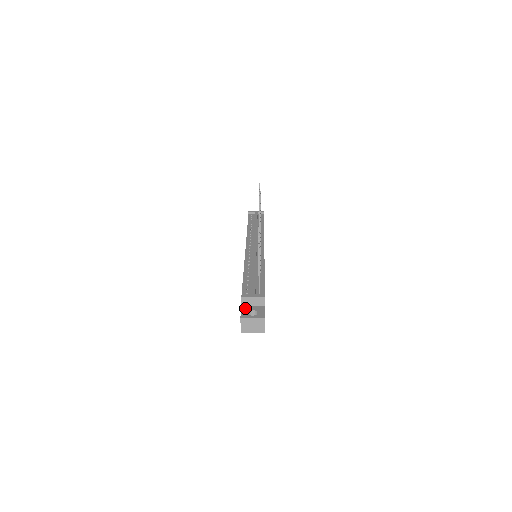
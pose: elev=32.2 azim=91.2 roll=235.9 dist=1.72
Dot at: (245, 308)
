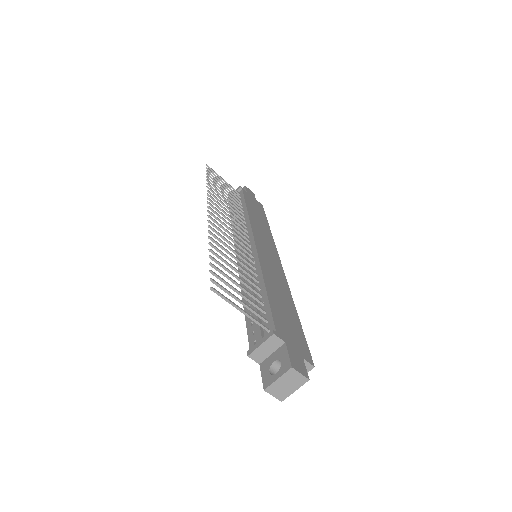
Dot at: (264, 365)
